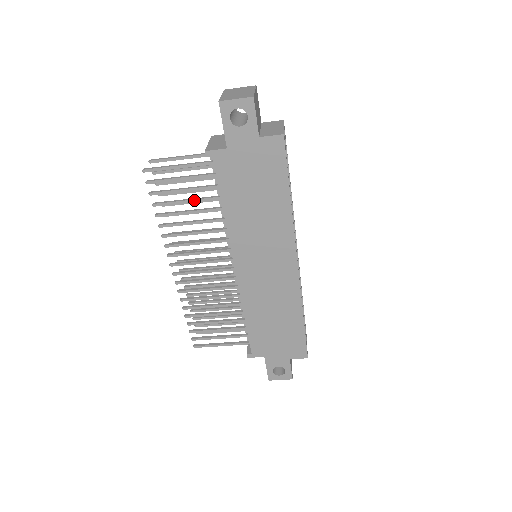
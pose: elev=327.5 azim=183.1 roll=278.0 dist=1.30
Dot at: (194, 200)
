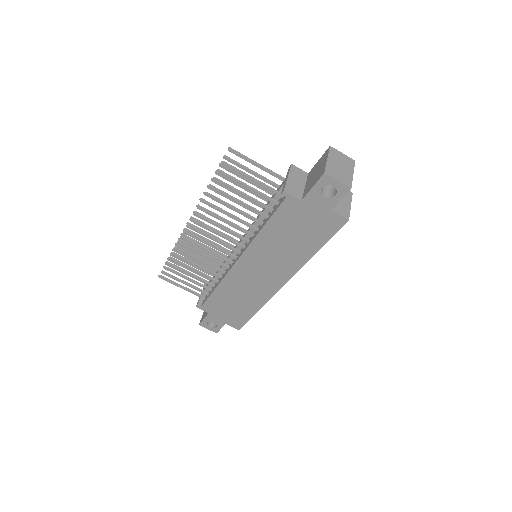
Dot at: (245, 205)
